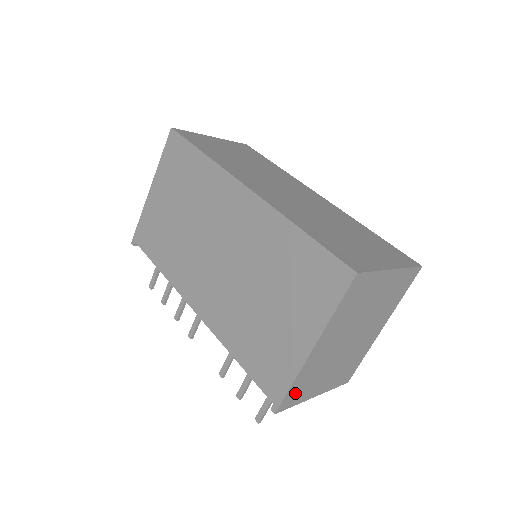
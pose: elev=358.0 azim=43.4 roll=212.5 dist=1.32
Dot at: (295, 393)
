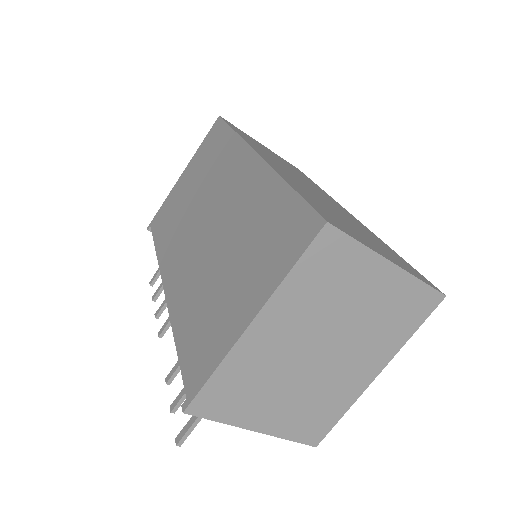
Dot at: (219, 395)
